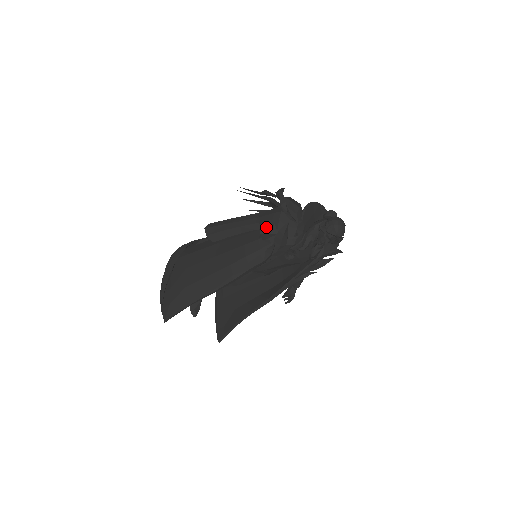
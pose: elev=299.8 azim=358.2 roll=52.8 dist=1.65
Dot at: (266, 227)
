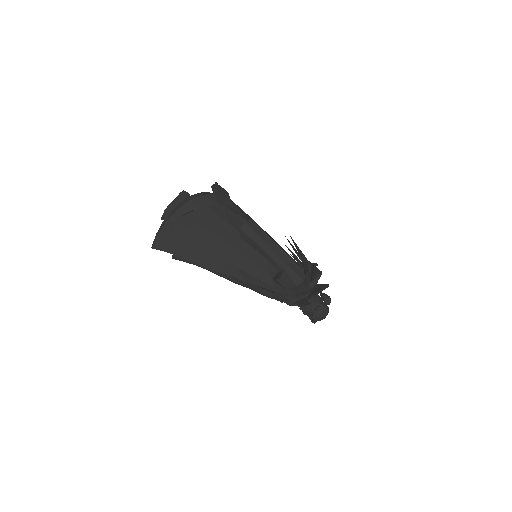
Dot at: (284, 280)
